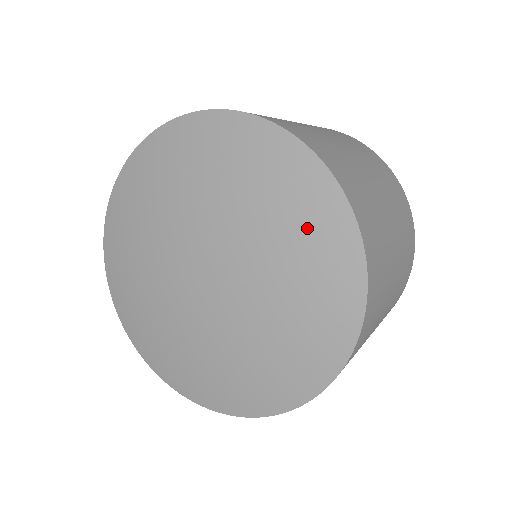
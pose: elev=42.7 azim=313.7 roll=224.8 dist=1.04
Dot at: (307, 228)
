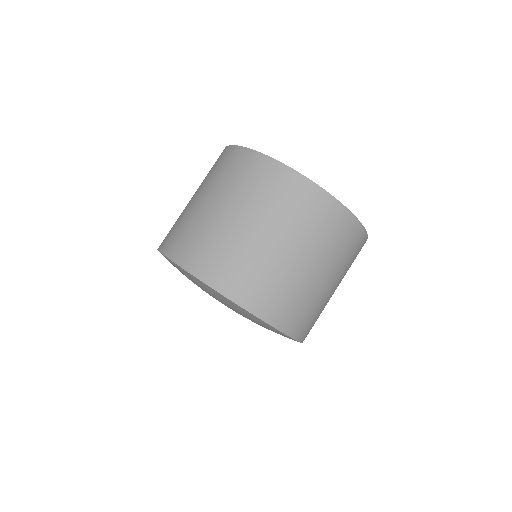
Dot at: (223, 301)
